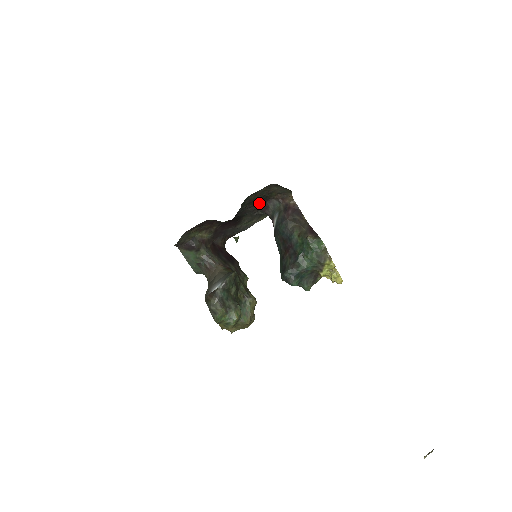
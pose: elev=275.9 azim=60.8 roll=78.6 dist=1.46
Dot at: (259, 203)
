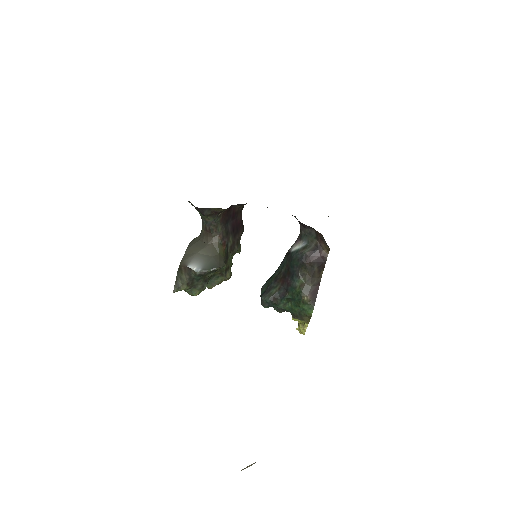
Dot at: occluded
